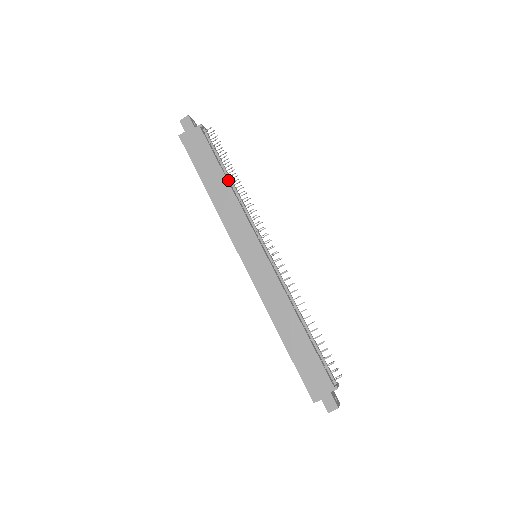
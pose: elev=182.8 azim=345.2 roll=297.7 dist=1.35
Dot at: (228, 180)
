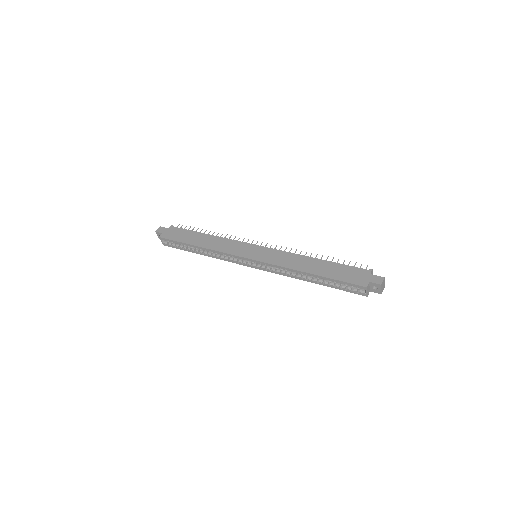
Dot at: occluded
